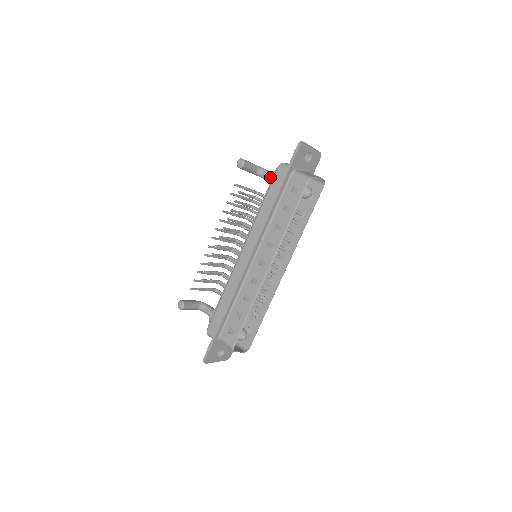
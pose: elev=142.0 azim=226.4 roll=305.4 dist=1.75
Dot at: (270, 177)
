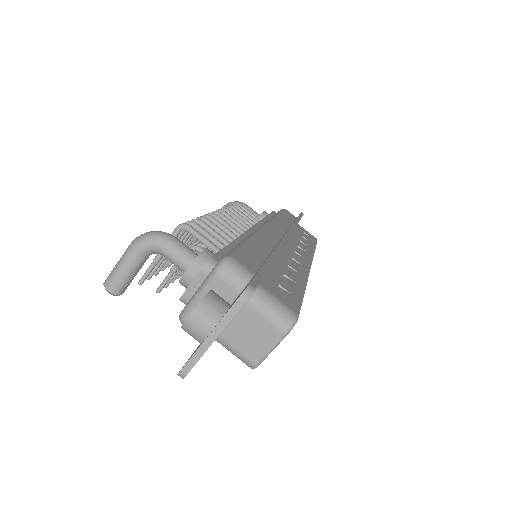
Dot at: occluded
